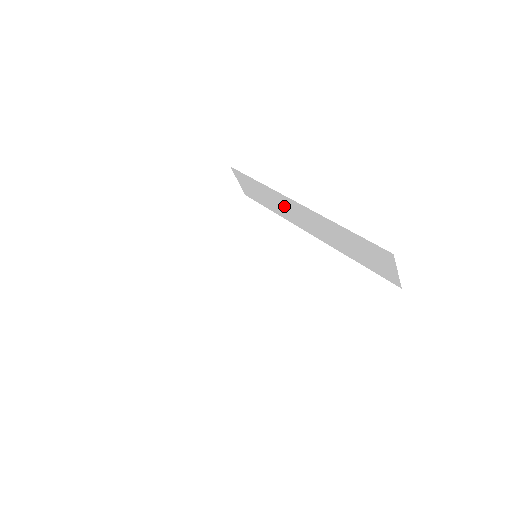
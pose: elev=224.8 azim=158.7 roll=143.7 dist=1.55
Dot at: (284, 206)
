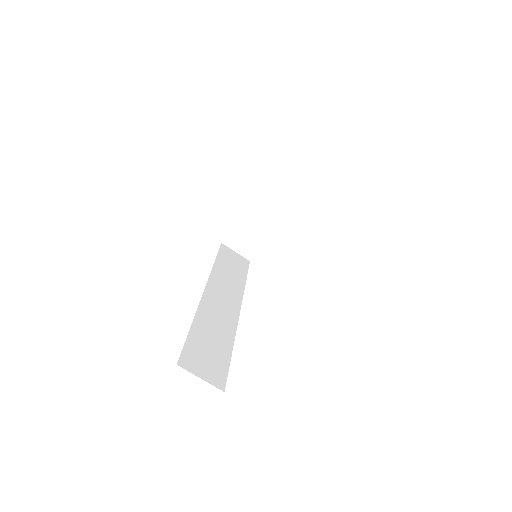
Dot at: occluded
